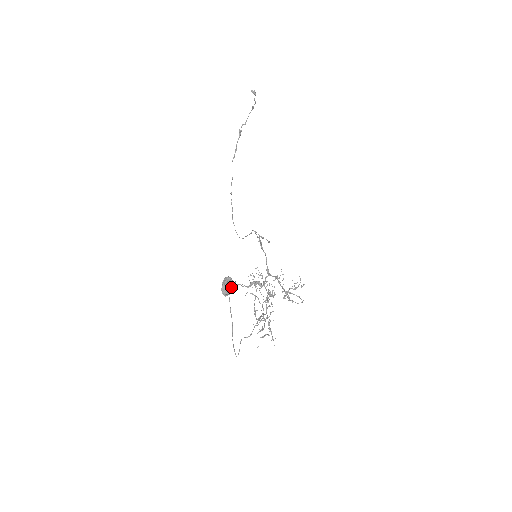
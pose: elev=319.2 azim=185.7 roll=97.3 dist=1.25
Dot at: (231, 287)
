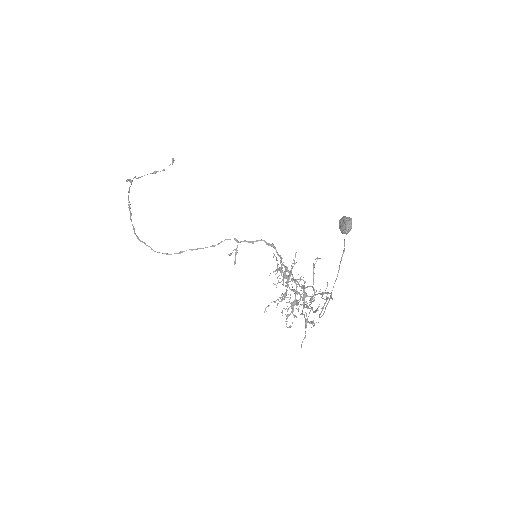
Dot at: occluded
